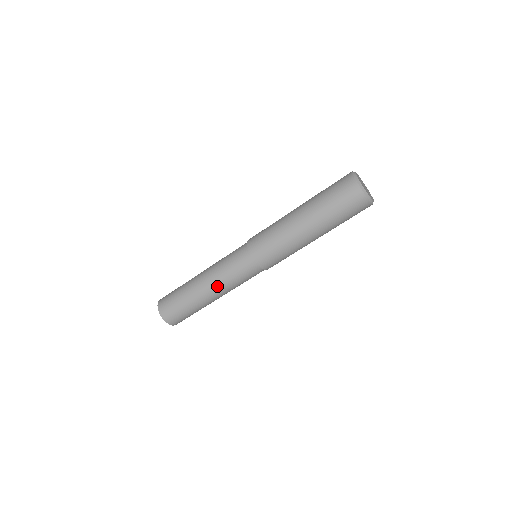
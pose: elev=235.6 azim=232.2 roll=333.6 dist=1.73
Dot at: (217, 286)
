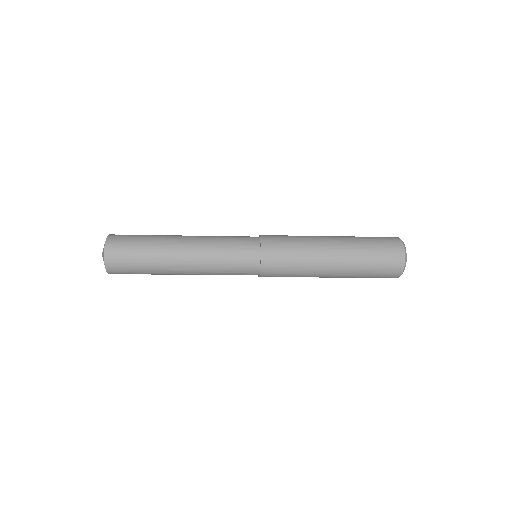
Dot at: occluded
